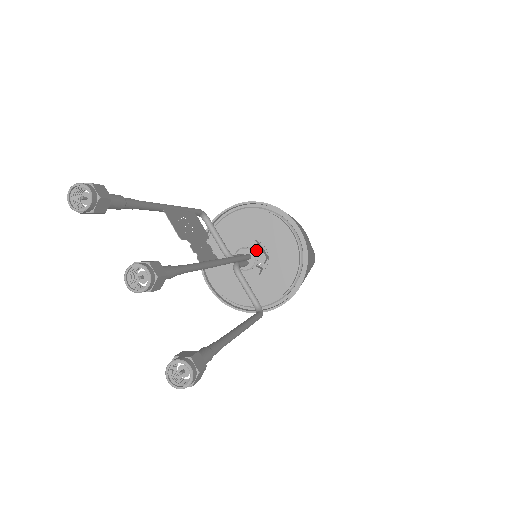
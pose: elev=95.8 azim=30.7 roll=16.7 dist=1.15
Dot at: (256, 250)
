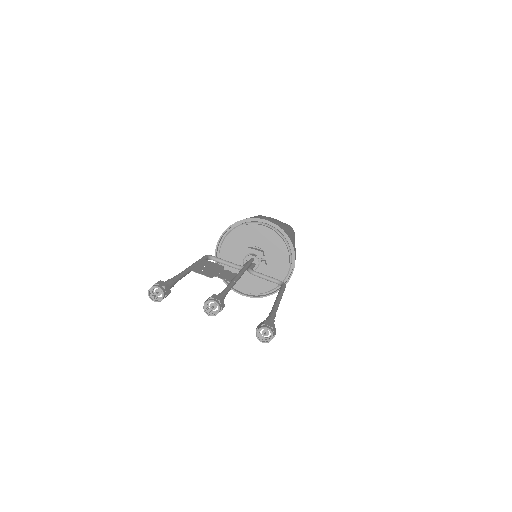
Dot at: (253, 253)
